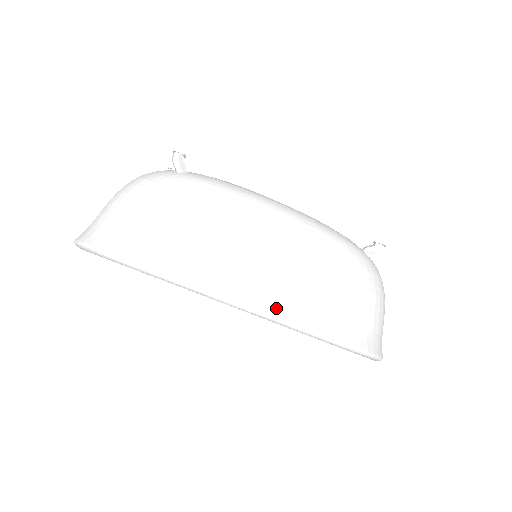
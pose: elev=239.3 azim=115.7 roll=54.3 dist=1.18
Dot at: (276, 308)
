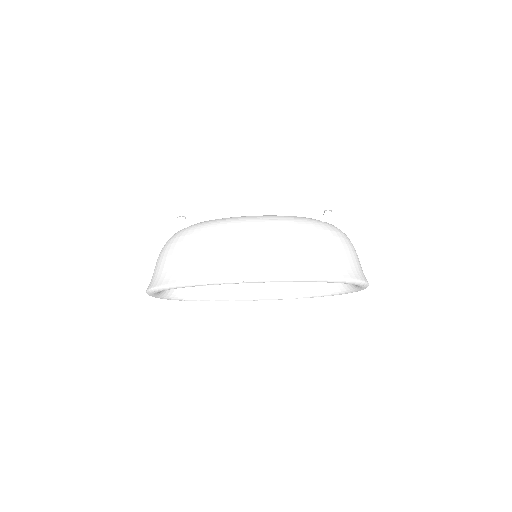
Dot at: (265, 273)
